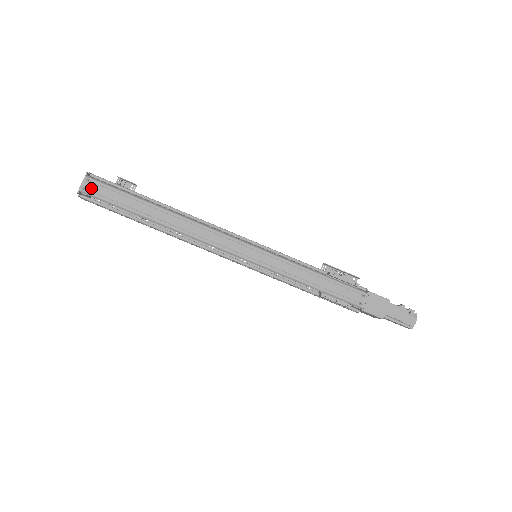
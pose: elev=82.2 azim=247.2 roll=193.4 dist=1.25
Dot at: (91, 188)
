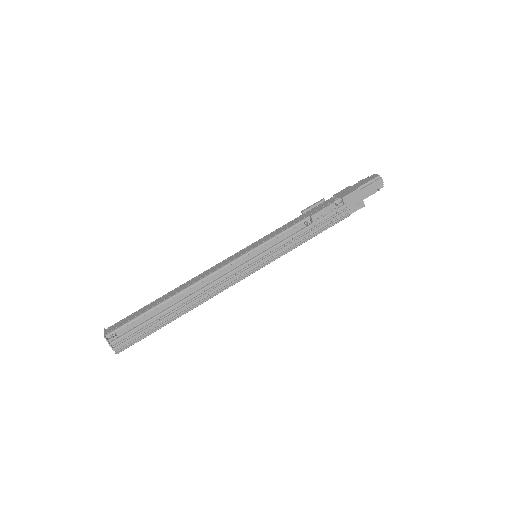
Dot at: (113, 329)
